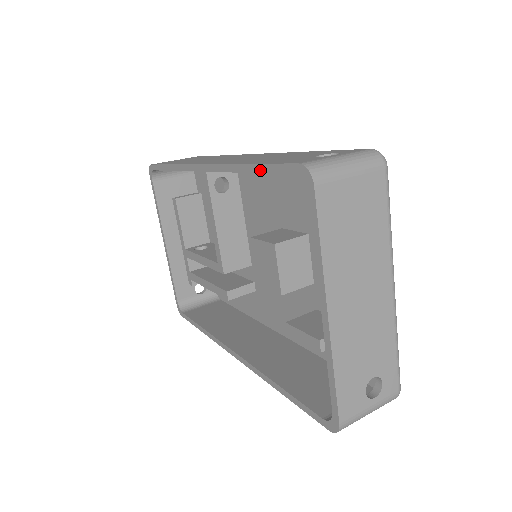
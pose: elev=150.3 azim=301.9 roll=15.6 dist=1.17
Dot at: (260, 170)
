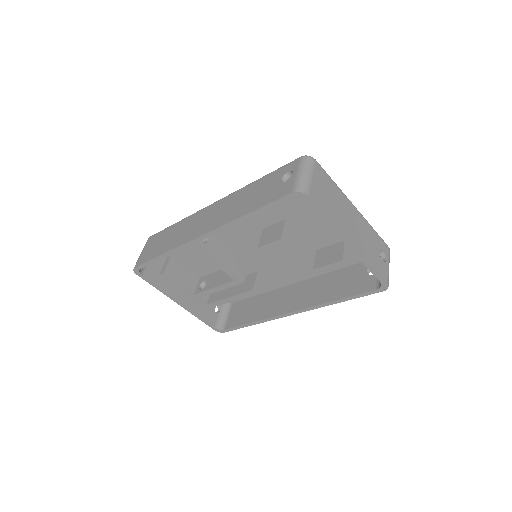
Dot at: (262, 211)
